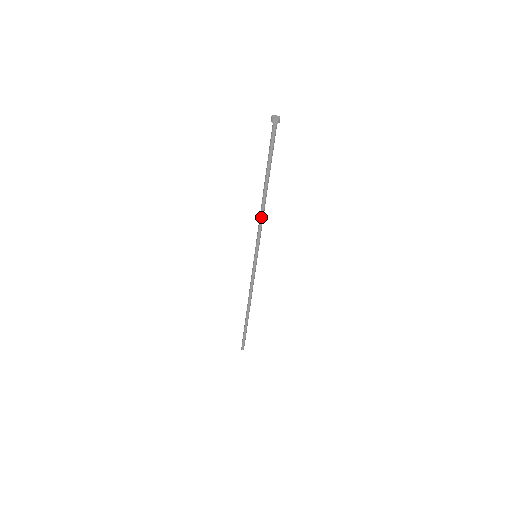
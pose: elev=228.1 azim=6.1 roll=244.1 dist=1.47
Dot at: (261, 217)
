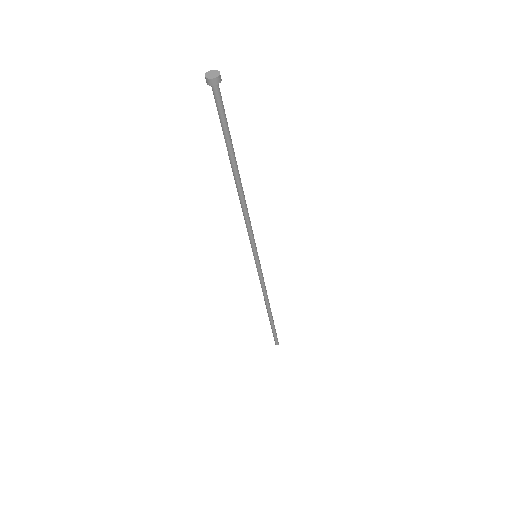
Dot at: (246, 213)
